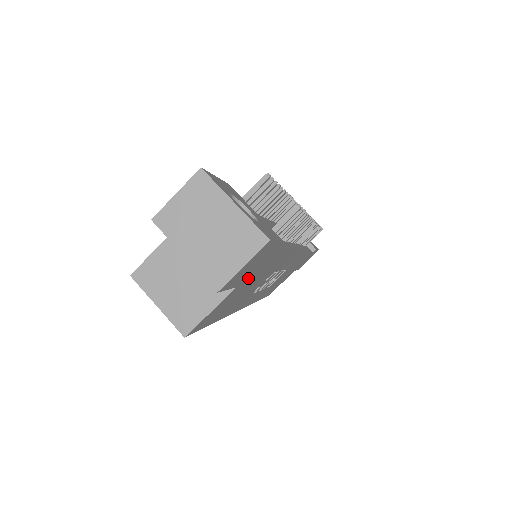
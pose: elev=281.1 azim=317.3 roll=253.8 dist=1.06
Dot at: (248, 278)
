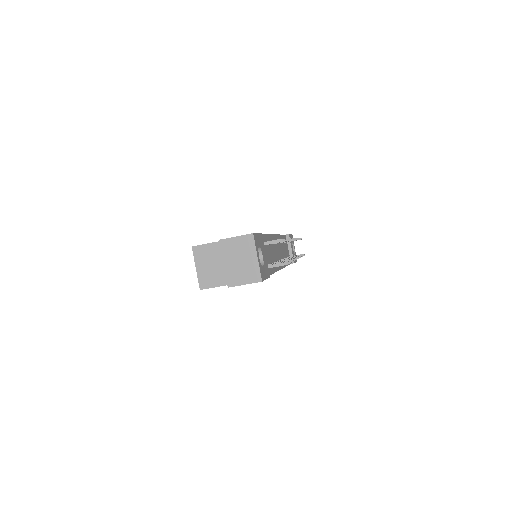
Dot at: occluded
